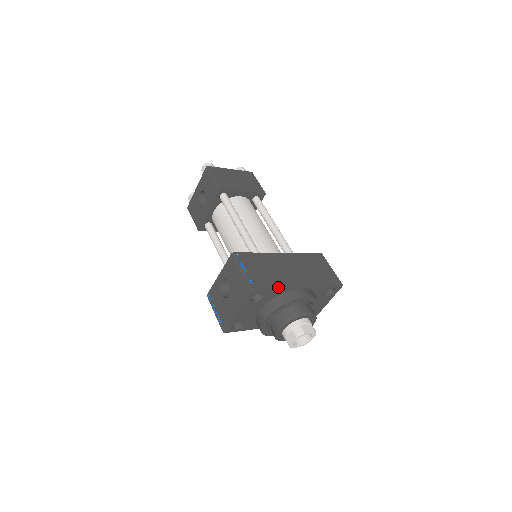
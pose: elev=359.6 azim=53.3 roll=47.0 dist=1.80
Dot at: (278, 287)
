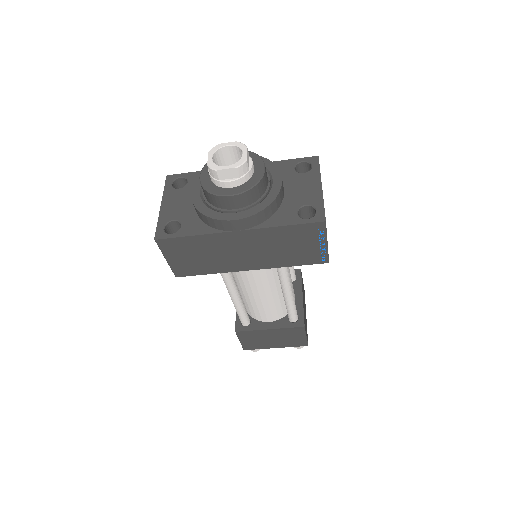
Dot at: occluded
